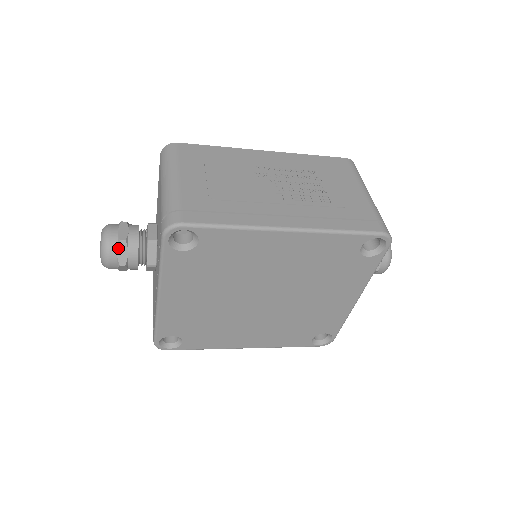
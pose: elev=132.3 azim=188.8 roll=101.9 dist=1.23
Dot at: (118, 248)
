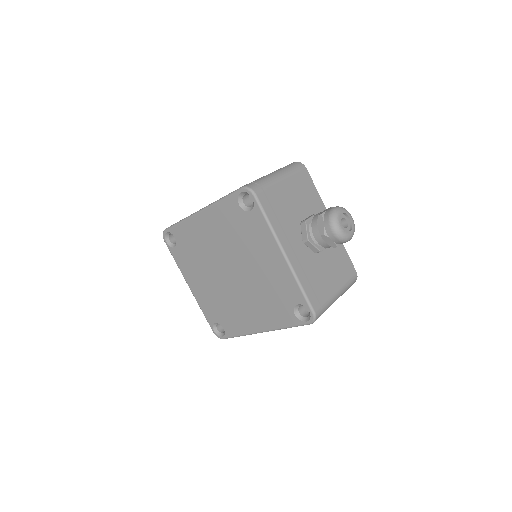
Dot at: occluded
